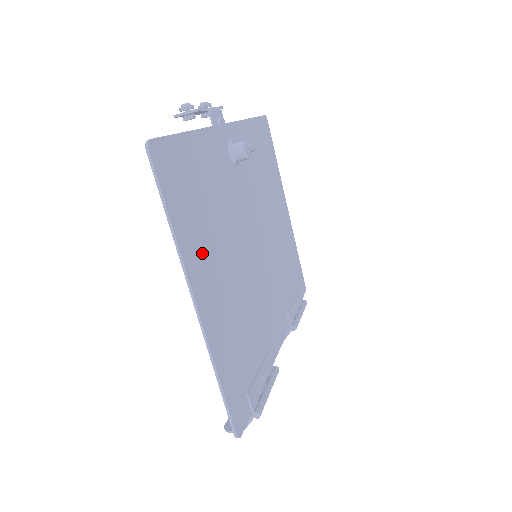
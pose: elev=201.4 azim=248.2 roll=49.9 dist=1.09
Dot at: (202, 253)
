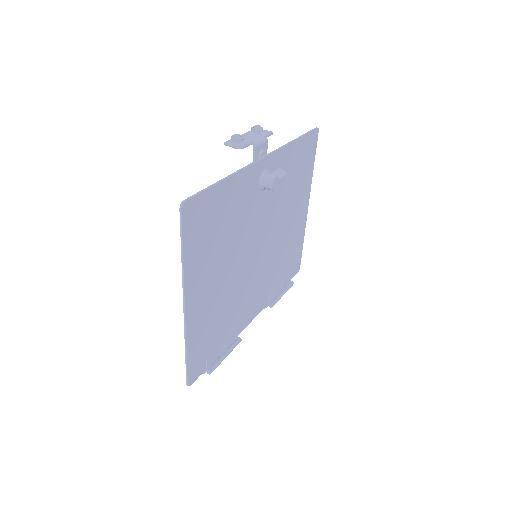
Dot at: (203, 270)
